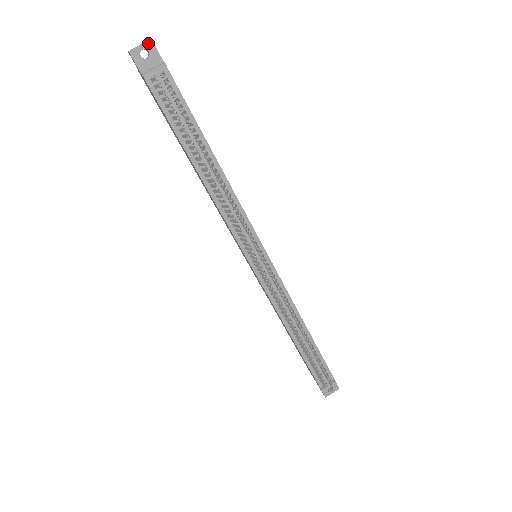
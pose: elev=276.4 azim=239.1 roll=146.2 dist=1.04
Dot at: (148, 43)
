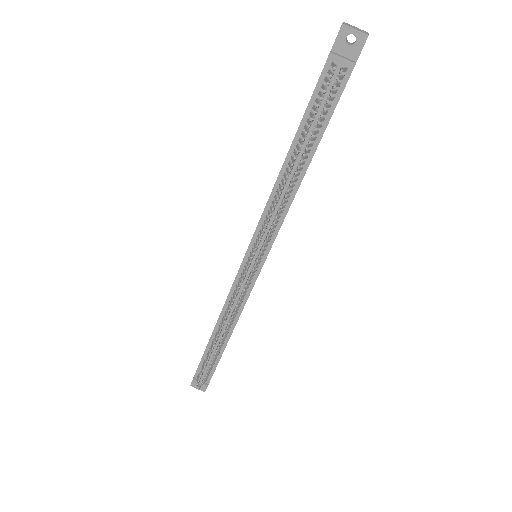
Dot at: (363, 35)
